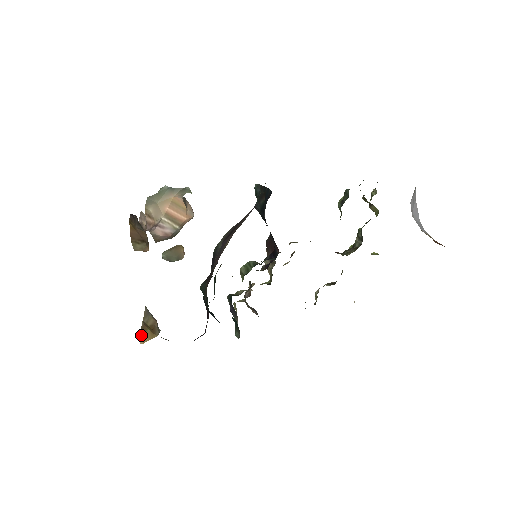
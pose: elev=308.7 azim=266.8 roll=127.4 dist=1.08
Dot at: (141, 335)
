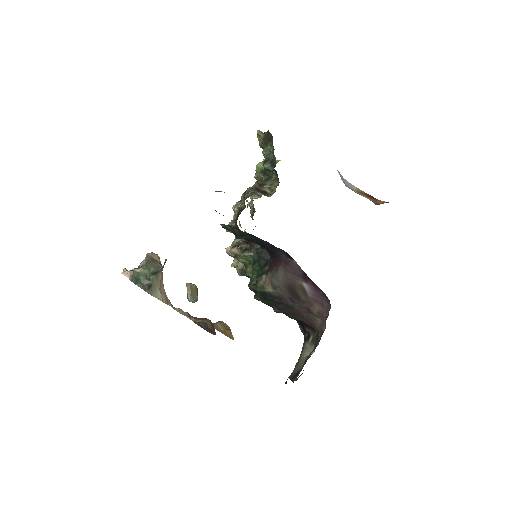
Dot at: (231, 338)
